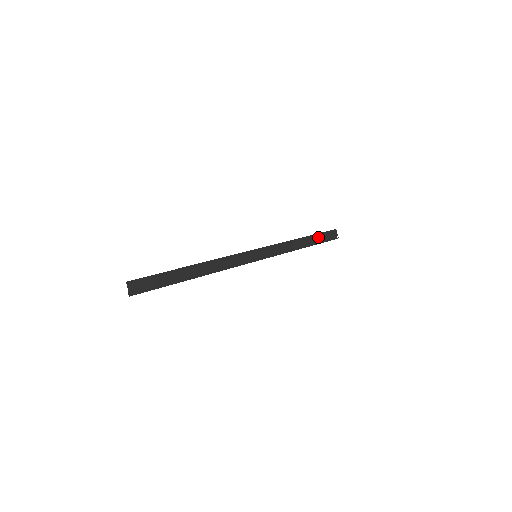
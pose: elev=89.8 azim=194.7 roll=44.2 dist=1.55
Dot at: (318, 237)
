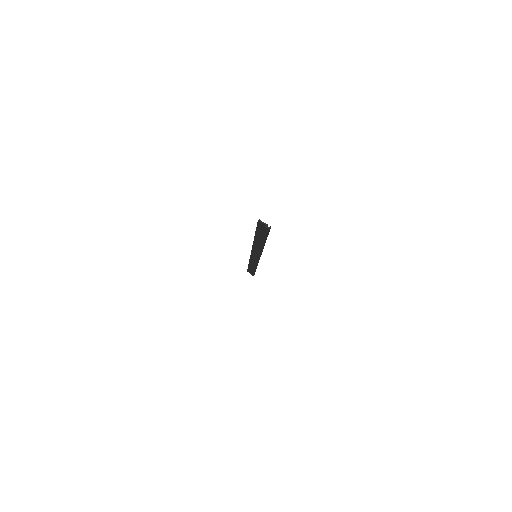
Dot at: occluded
